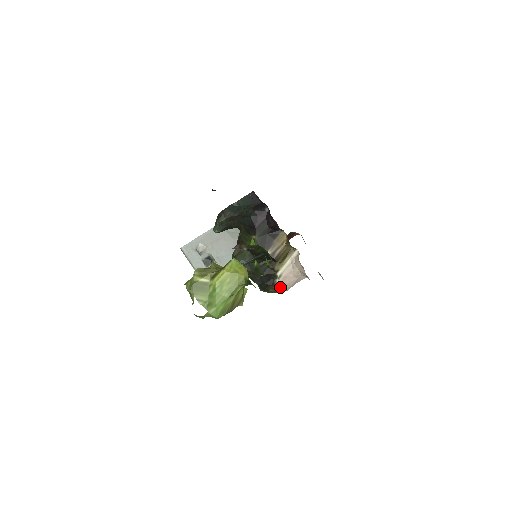
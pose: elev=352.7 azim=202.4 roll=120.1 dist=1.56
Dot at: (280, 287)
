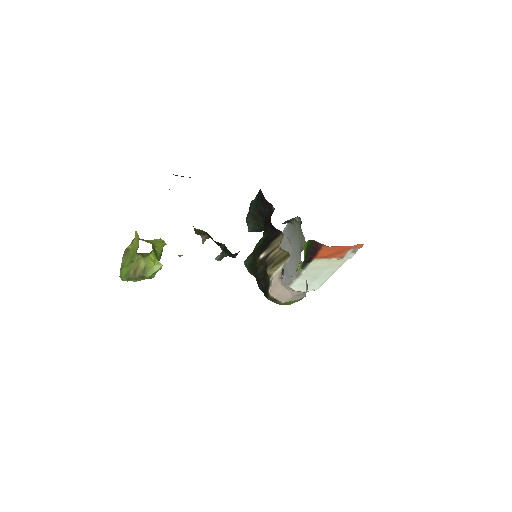
Dot at: (272, 295)
